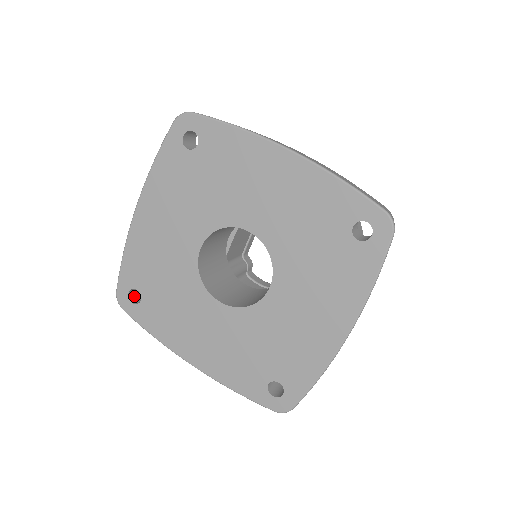
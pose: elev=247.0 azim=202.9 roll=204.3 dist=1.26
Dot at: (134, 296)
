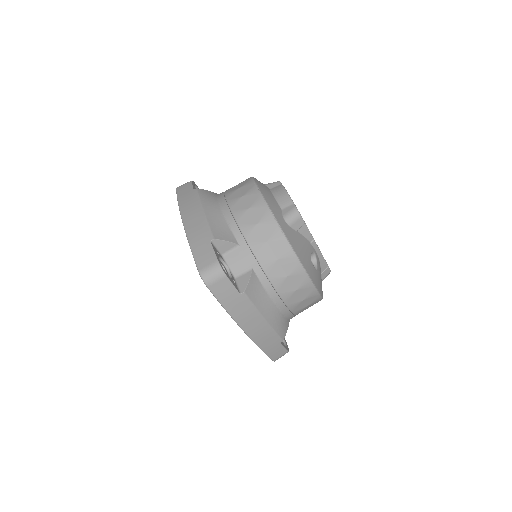
Dot at: occluded
